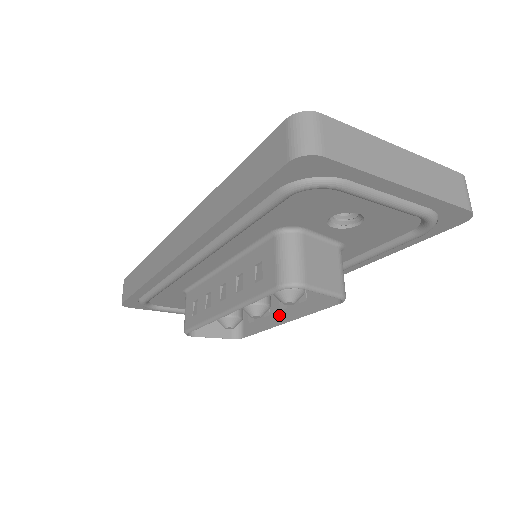
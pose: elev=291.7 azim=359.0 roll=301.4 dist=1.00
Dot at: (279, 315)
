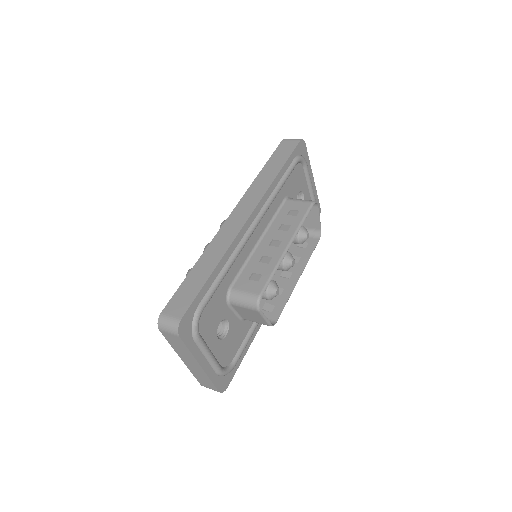
Dot at: (291, 280)
